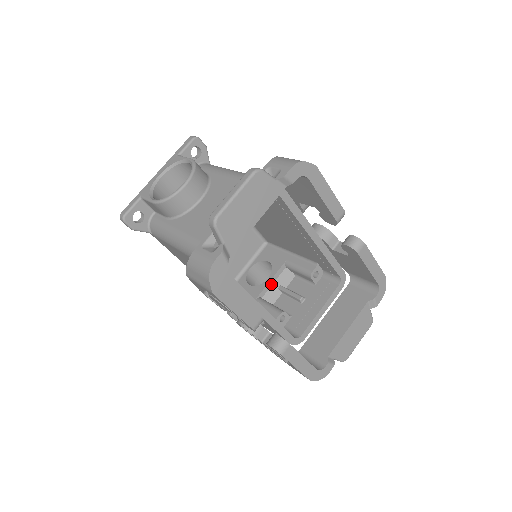
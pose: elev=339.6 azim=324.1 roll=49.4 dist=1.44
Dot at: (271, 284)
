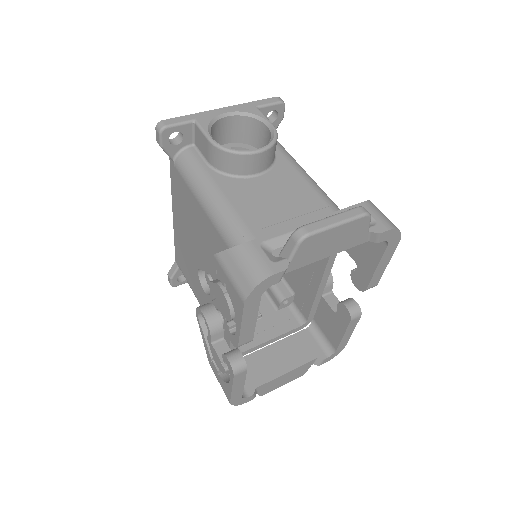
Dot at: occluded
